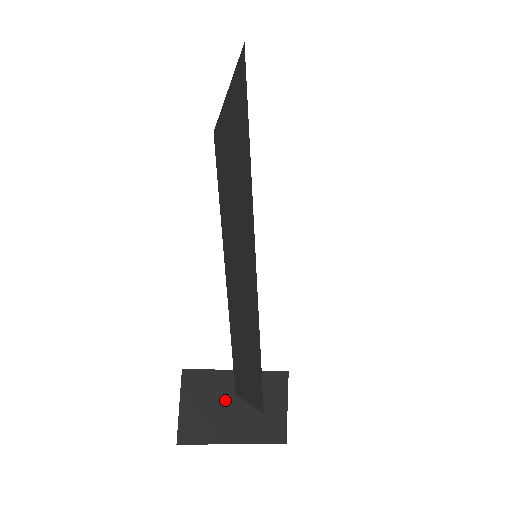
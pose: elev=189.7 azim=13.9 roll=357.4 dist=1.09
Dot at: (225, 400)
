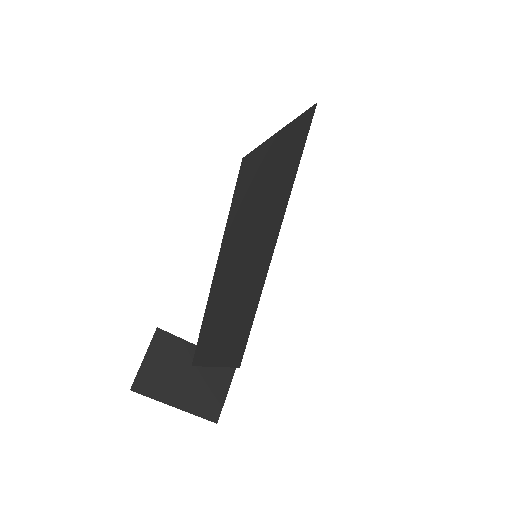
Dot at: (182, 367)
